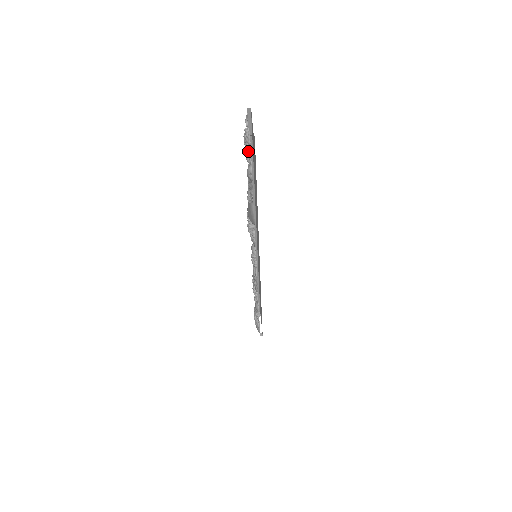
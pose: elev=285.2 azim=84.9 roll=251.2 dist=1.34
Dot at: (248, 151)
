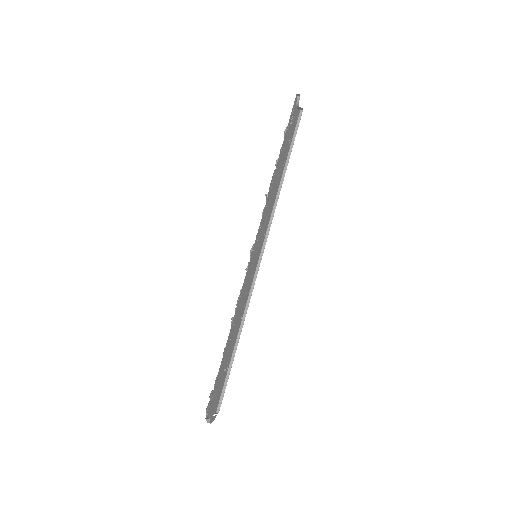
Dot at: (291, 114)
